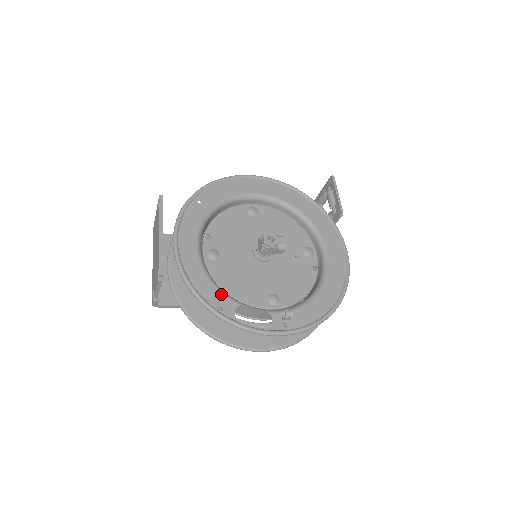
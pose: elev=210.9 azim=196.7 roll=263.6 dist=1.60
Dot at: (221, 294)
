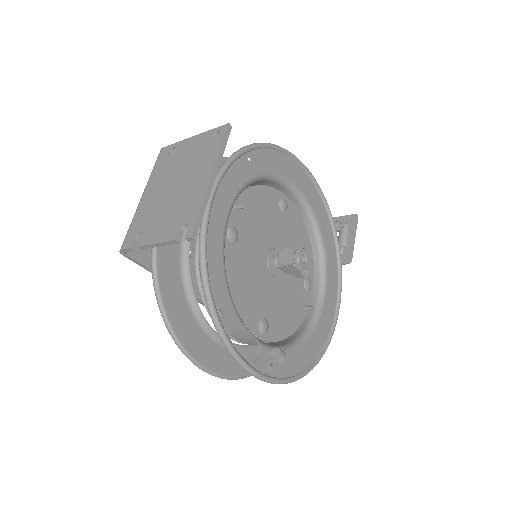
Dot at: (228, 296)
